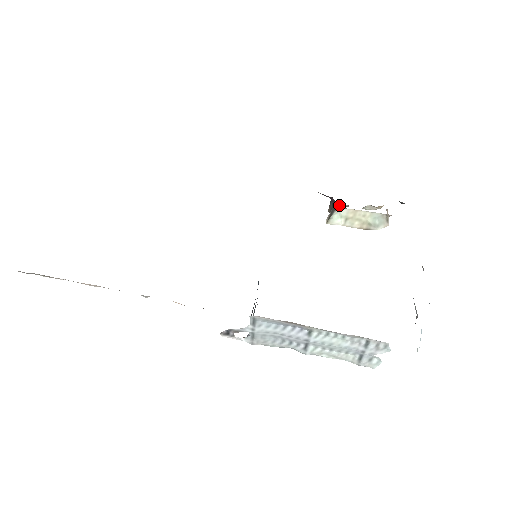
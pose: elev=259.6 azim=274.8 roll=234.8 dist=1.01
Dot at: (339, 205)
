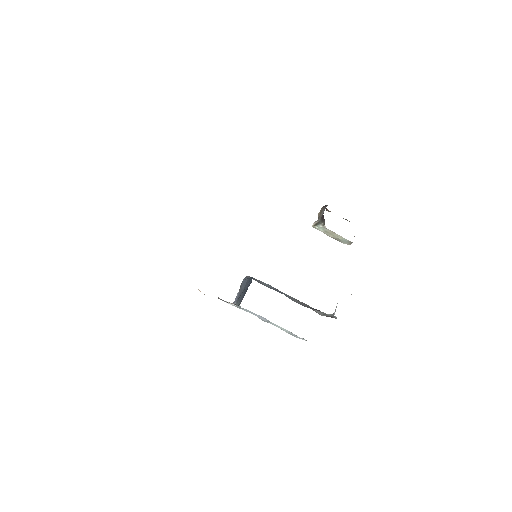
Dot at: occluded
